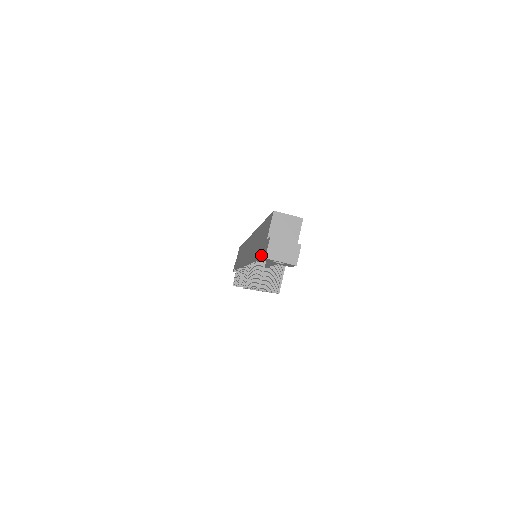
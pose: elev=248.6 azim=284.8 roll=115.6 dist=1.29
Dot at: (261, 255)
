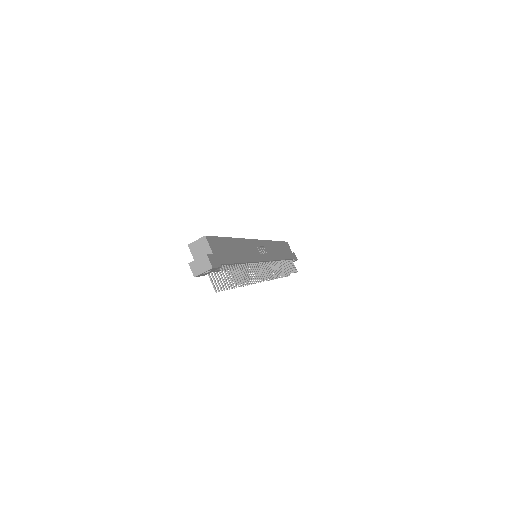
Dot at: occluded
